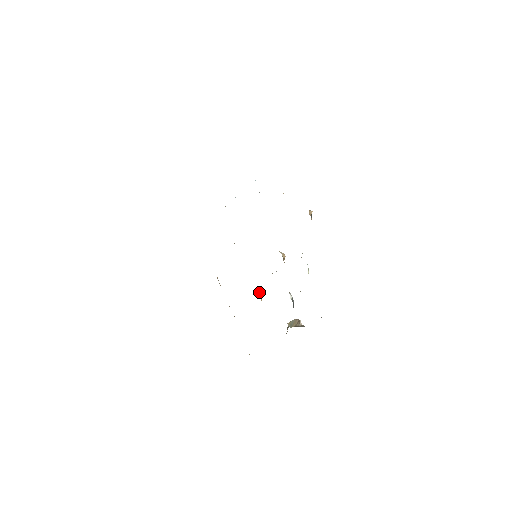
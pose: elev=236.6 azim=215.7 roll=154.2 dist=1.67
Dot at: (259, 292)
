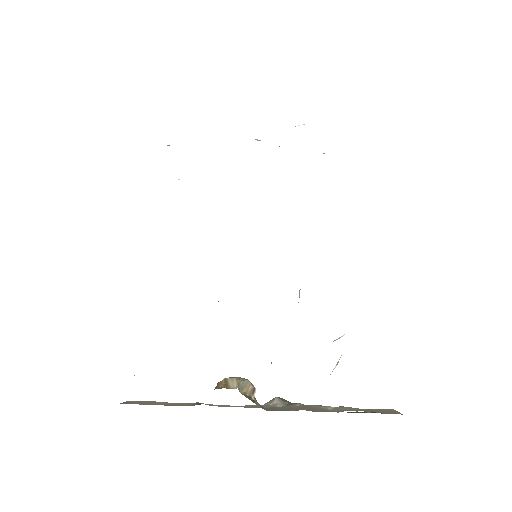
Dot at: occluded
